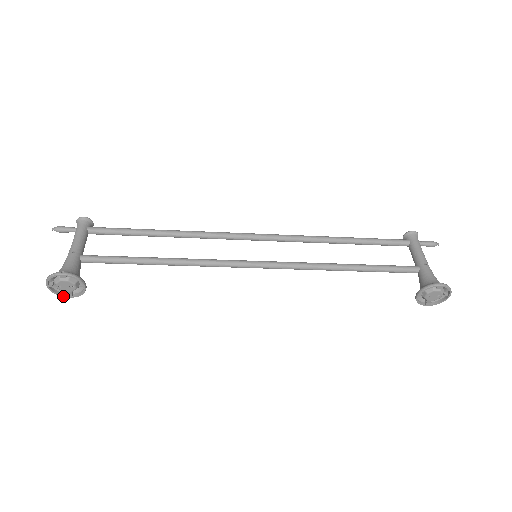
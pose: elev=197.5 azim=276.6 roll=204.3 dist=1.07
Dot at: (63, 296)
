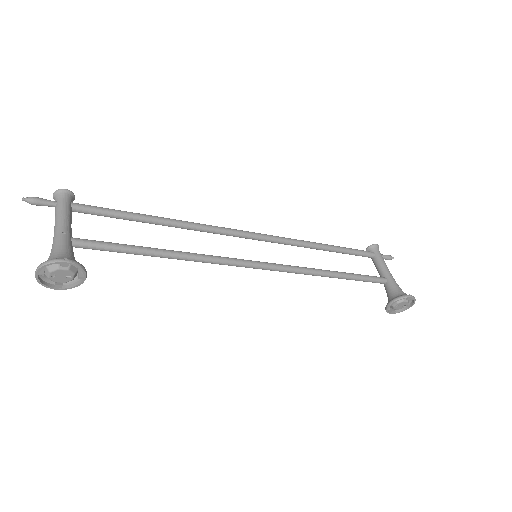
Dot at: (50, 287)
